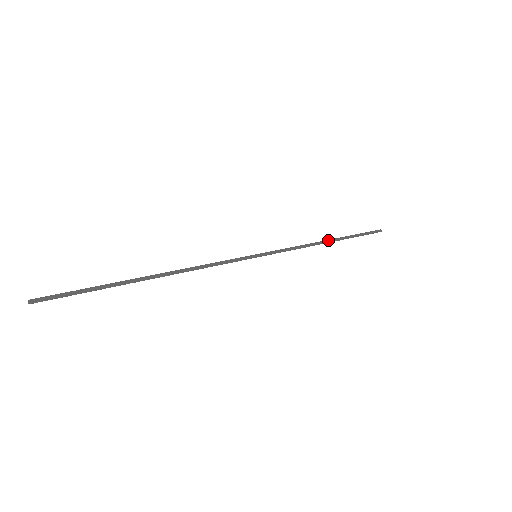
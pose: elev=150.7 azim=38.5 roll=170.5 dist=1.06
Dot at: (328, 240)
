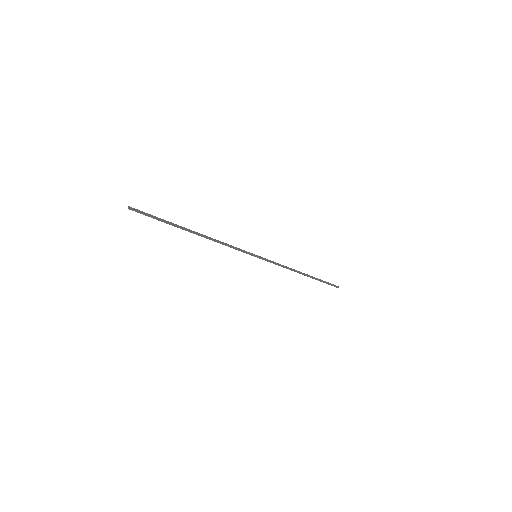
Dot at: occluded
